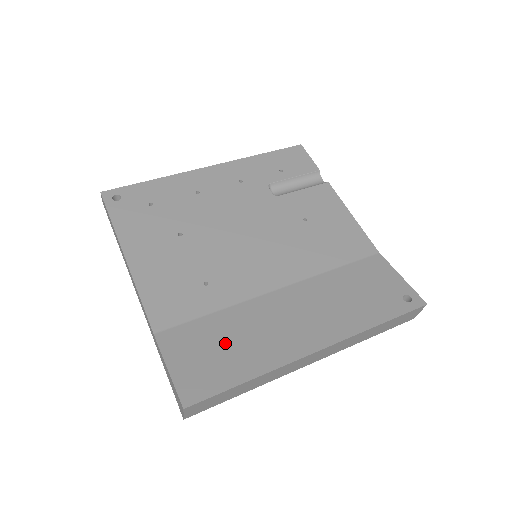
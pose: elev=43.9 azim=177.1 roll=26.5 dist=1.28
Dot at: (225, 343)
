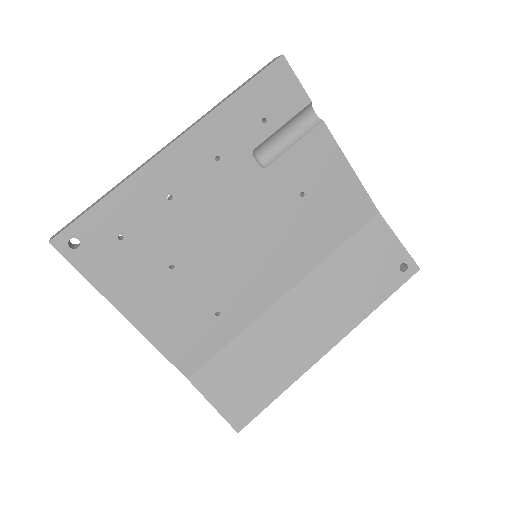
Dot at: (253, 368)
